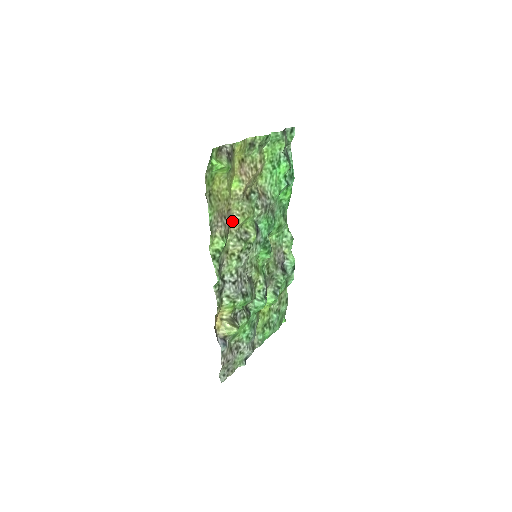
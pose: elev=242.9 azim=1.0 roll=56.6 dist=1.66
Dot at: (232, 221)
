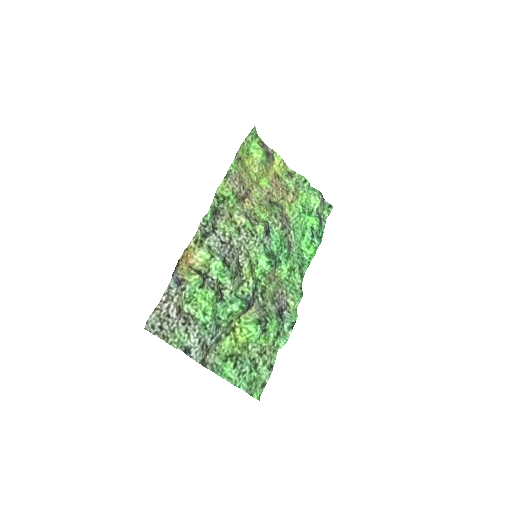
Dot at: (248, 200)
